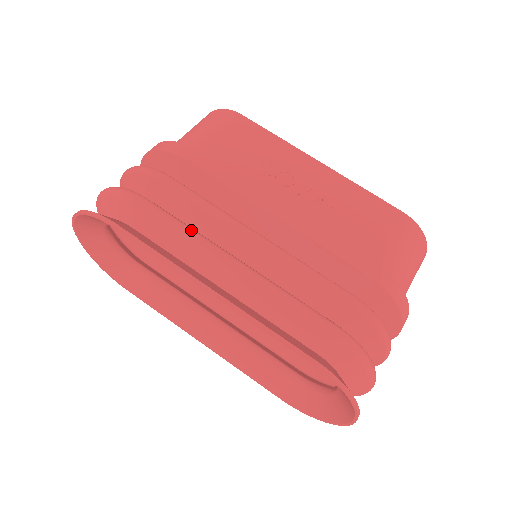
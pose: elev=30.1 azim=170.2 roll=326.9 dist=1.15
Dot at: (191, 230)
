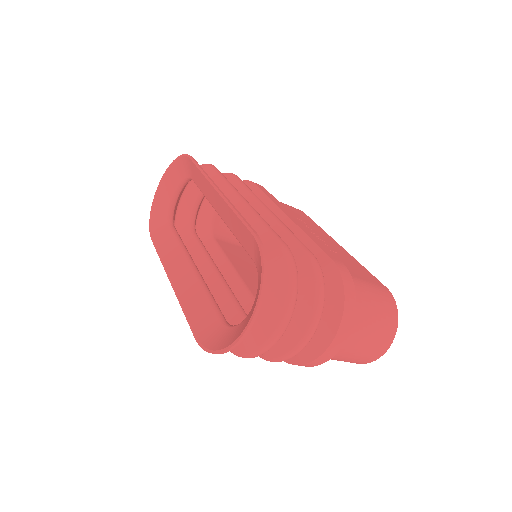
Dot at: occluded
